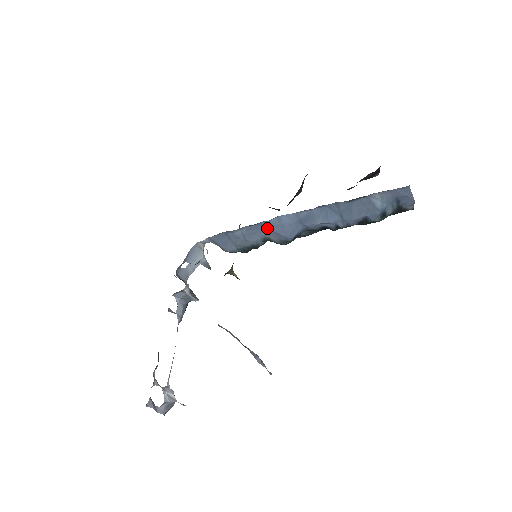
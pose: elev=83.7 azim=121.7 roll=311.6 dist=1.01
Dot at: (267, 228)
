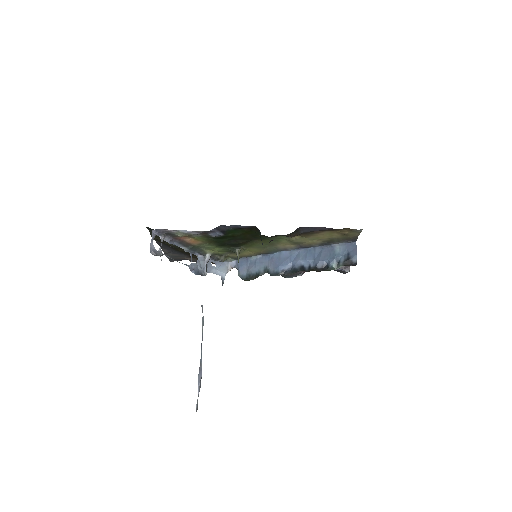
Dot at: (271, 259)
